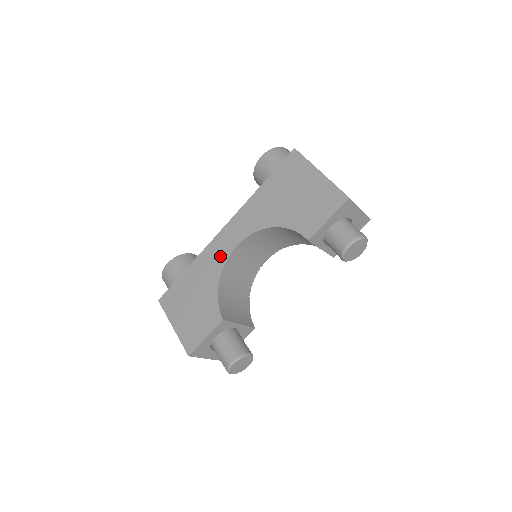
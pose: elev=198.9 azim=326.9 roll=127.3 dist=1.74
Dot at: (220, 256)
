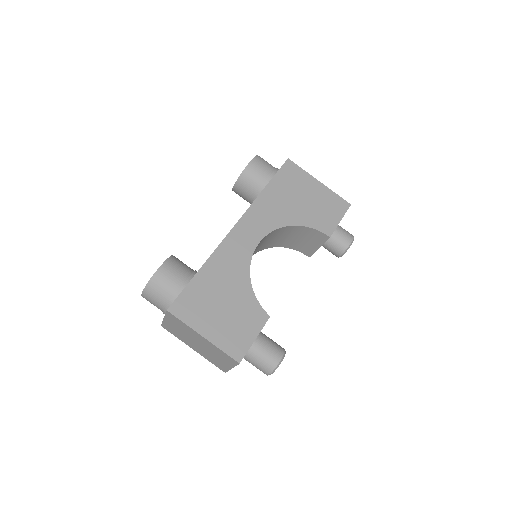
Dot at: (242, 253)
